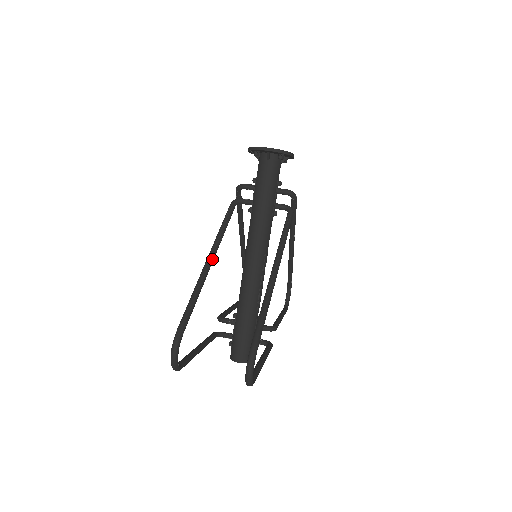
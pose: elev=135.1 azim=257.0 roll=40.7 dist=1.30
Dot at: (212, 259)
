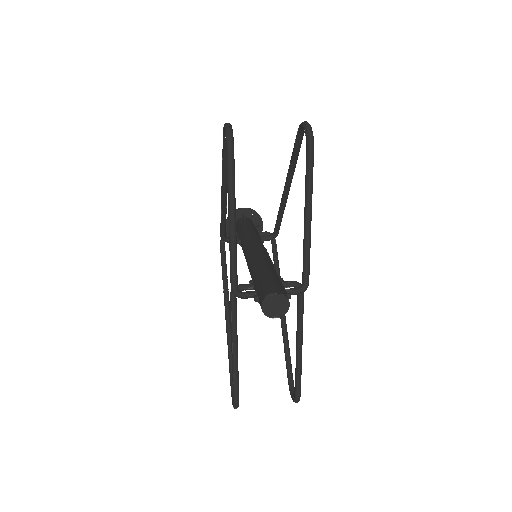
Dot at: (226, 191)
